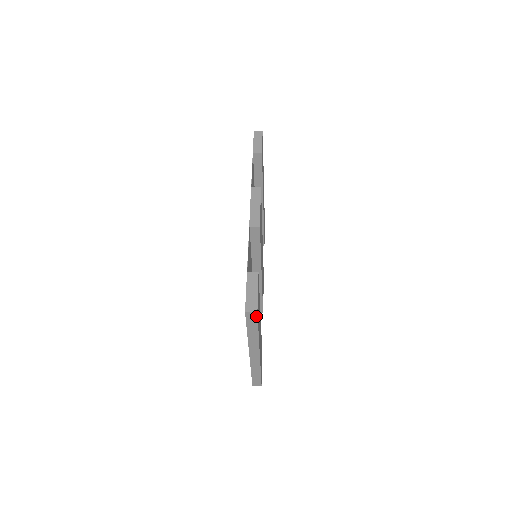
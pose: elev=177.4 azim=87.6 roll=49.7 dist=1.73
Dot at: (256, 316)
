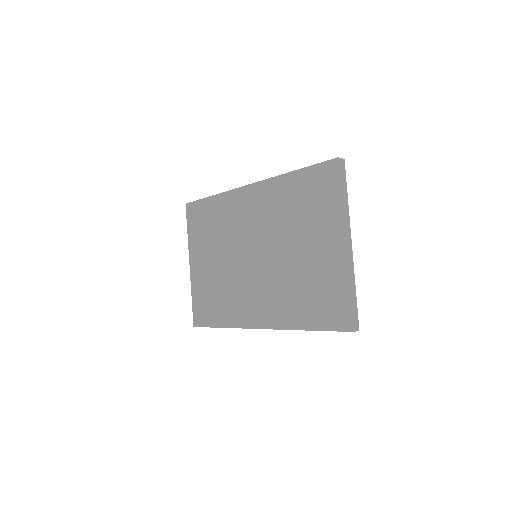
Dot at: (344, 166)
